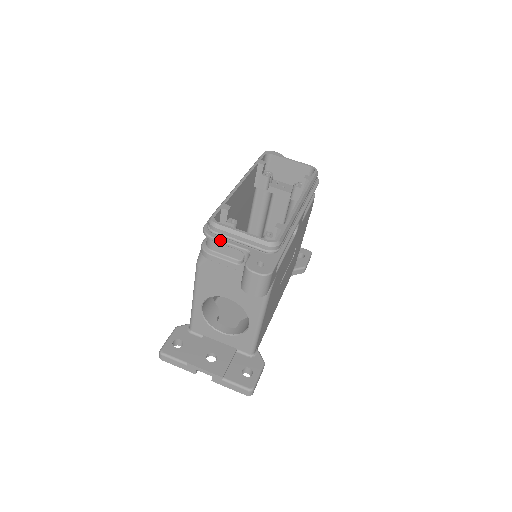
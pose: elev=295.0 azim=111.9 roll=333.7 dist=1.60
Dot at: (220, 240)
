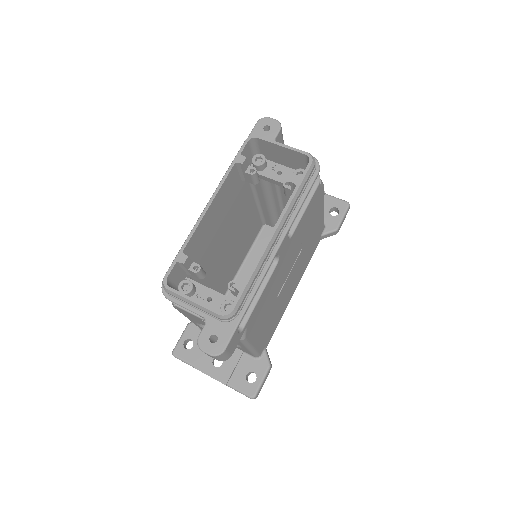
Dot at: (176, 303)
